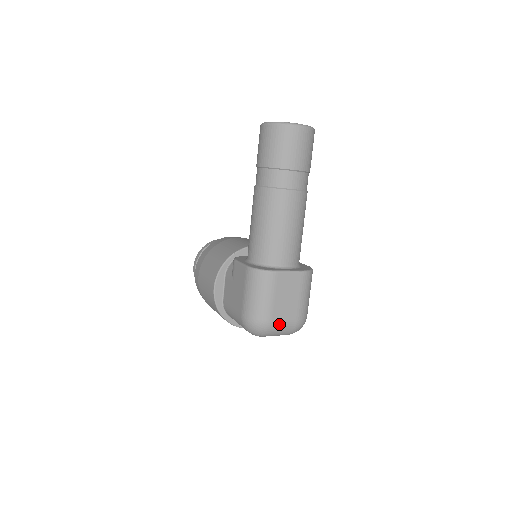
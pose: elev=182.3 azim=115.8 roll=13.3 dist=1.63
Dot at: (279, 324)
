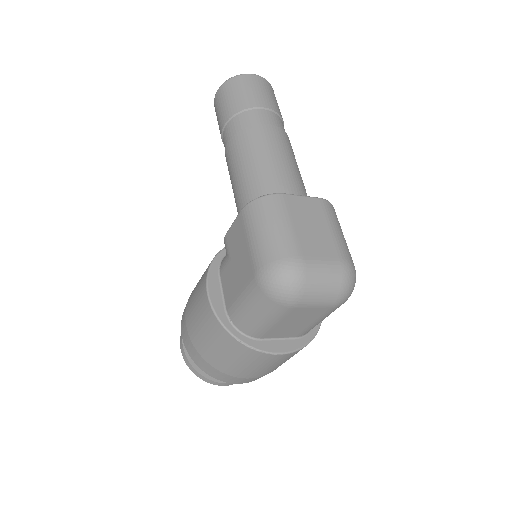
Dot at: (316, 263)
